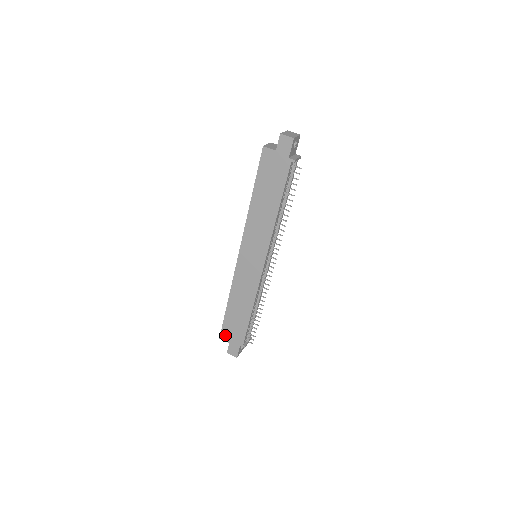
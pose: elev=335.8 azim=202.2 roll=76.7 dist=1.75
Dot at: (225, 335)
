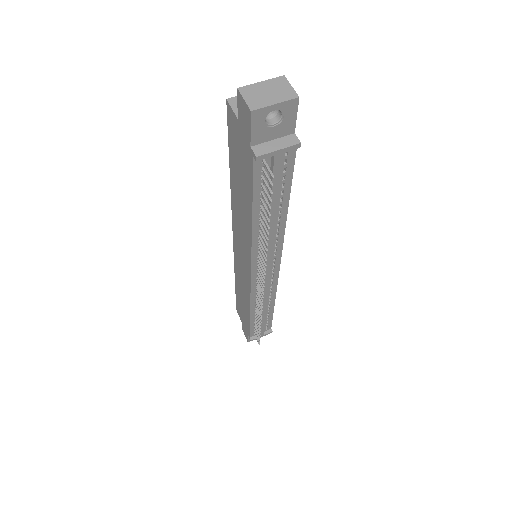
Dot at: (239, 312)
